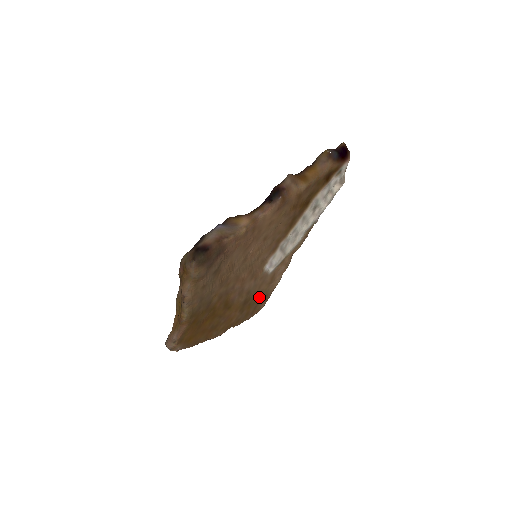
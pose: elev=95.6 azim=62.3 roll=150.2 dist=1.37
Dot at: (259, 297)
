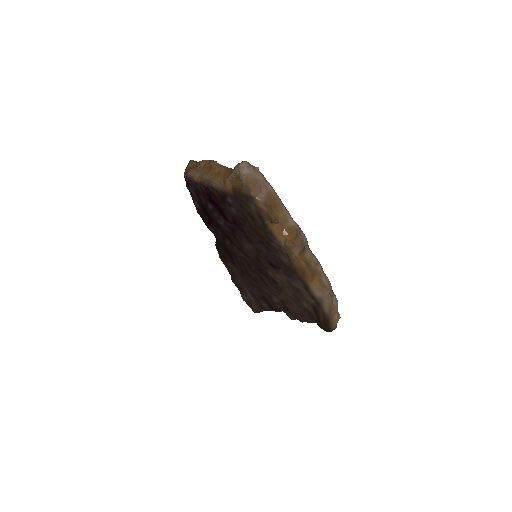
Dot at: occluded
